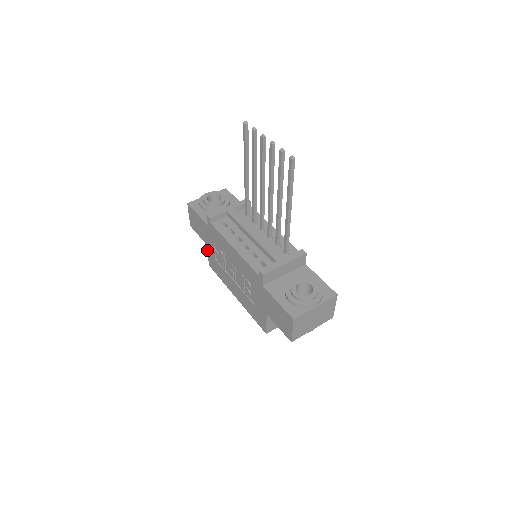
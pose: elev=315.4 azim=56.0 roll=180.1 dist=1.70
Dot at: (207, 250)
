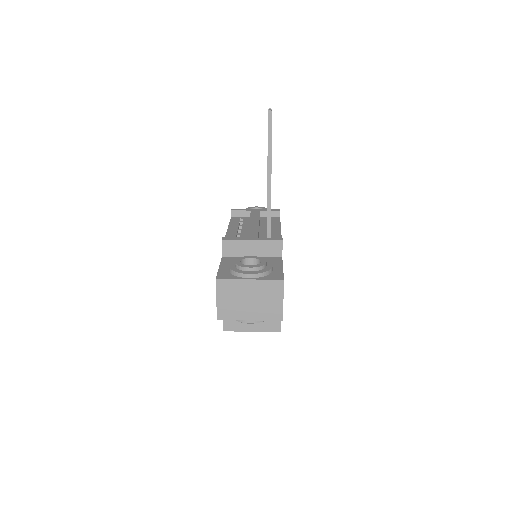
Dot at: occluded
